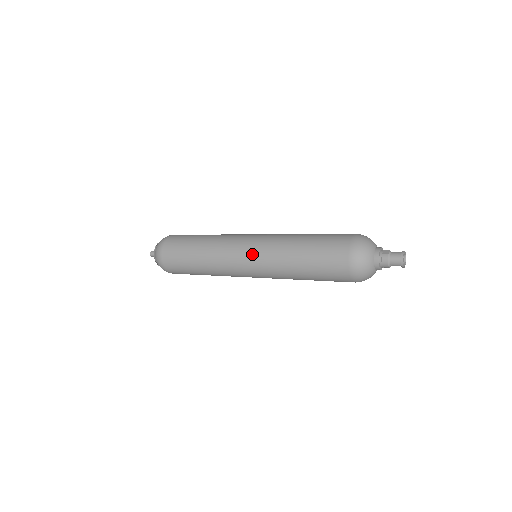
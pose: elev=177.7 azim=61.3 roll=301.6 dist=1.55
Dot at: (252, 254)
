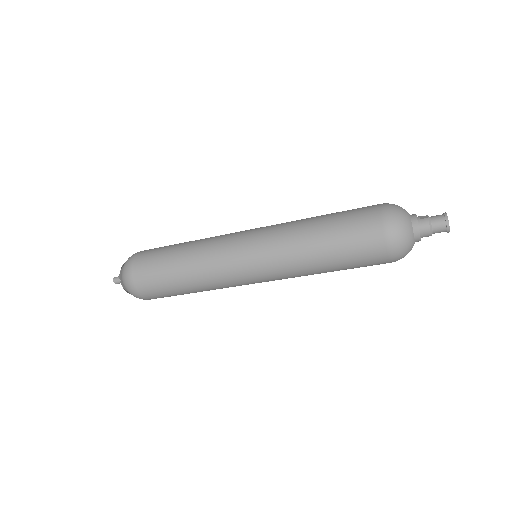
Dot at: (255, 246)
